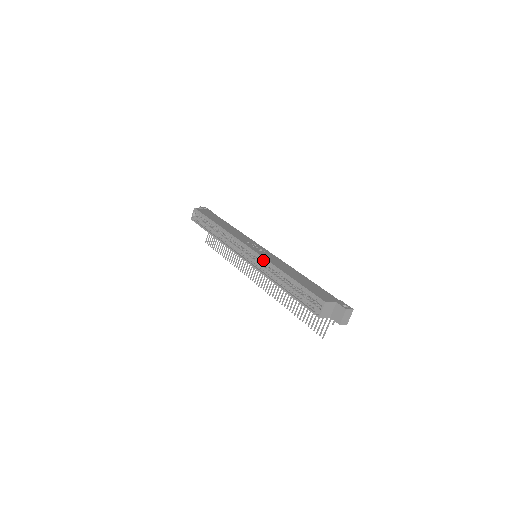
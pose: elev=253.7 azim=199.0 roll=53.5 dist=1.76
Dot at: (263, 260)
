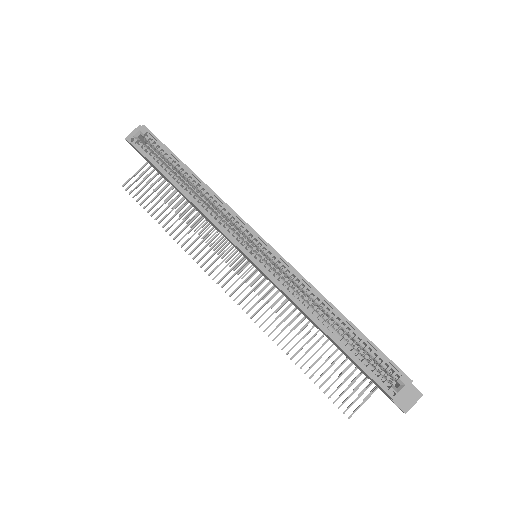
Dot at: (292, 273)
